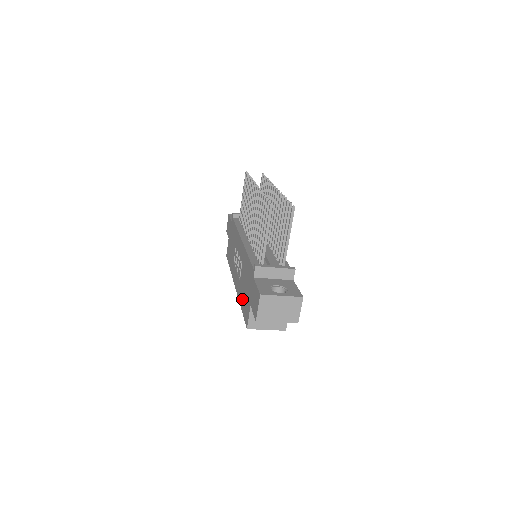
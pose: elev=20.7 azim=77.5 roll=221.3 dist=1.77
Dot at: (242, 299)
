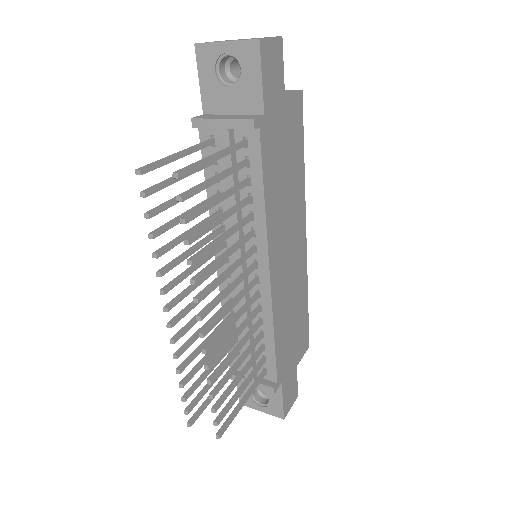
Dot at: occluded
